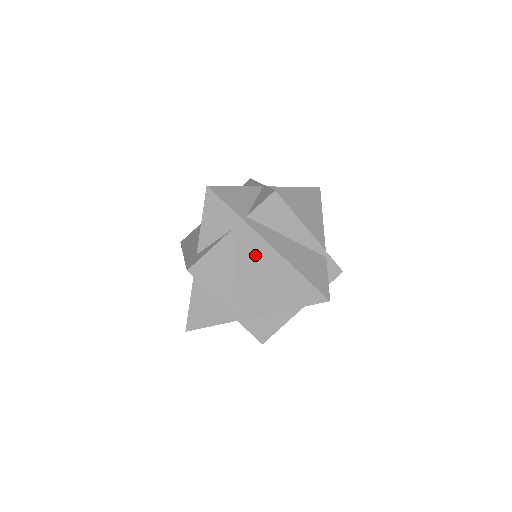
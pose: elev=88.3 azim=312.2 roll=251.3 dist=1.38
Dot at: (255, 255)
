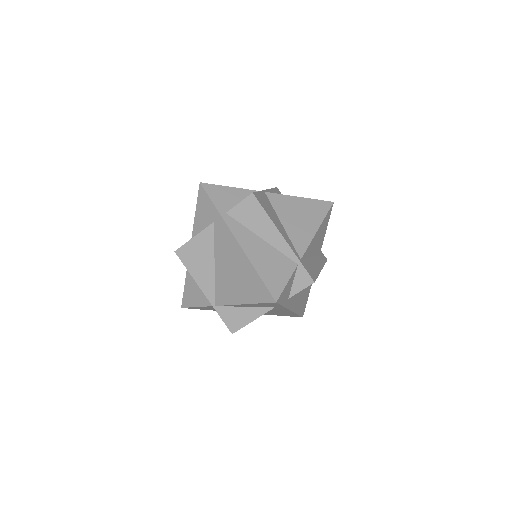
Dot at: (227, 248)
